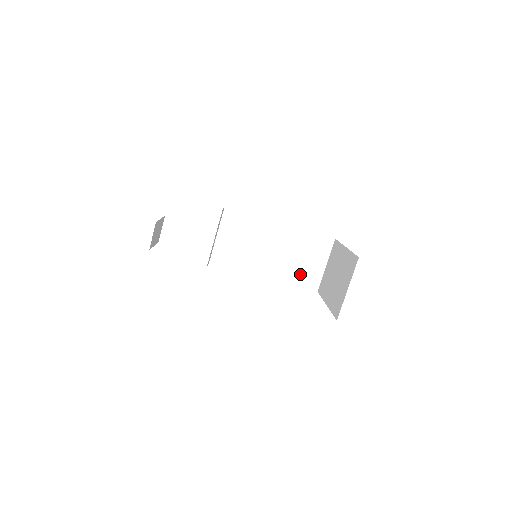
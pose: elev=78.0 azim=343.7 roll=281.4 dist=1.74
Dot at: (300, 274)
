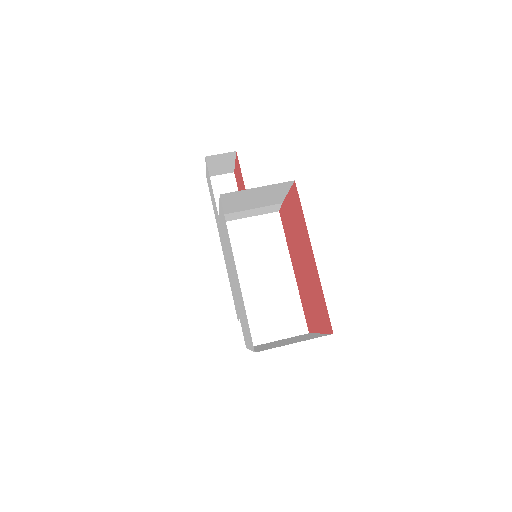
Dot at: (255, 319)
